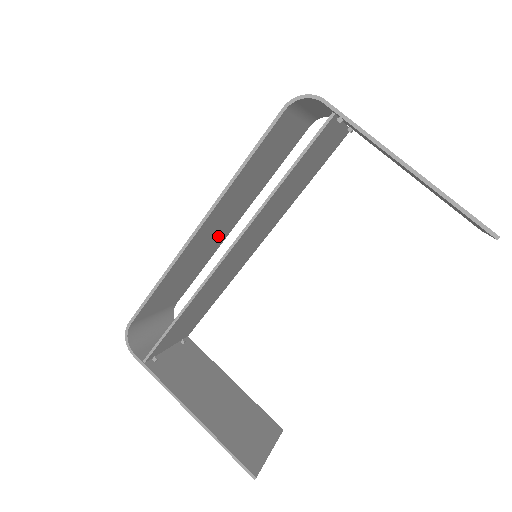
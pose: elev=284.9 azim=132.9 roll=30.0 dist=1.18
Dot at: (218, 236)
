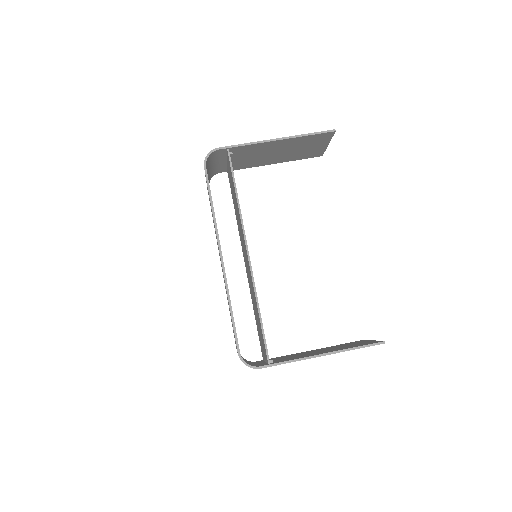
Dot at: occluded
